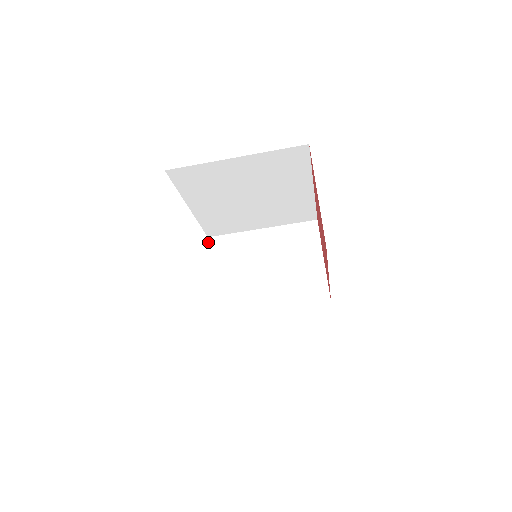
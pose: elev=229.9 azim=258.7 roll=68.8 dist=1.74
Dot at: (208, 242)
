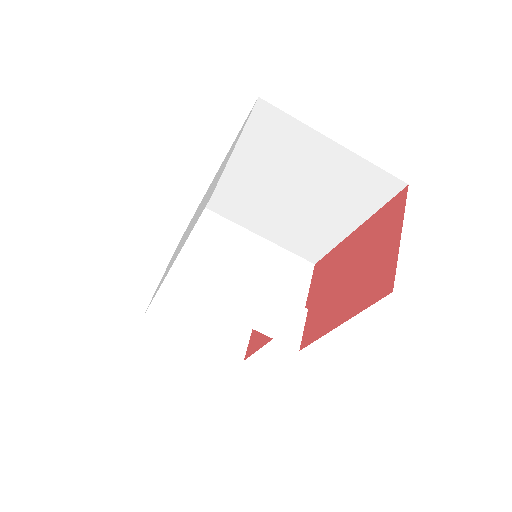
Dot at: occluded
